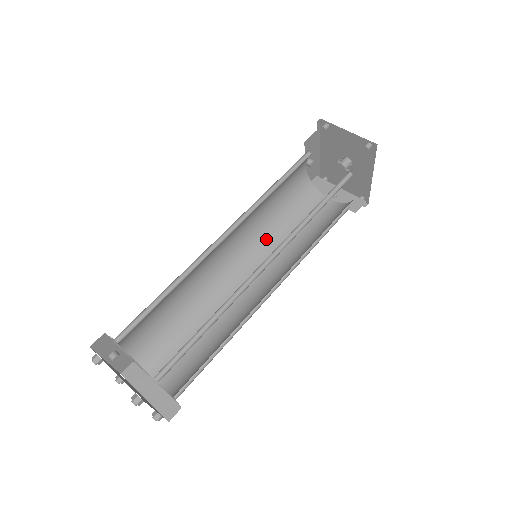
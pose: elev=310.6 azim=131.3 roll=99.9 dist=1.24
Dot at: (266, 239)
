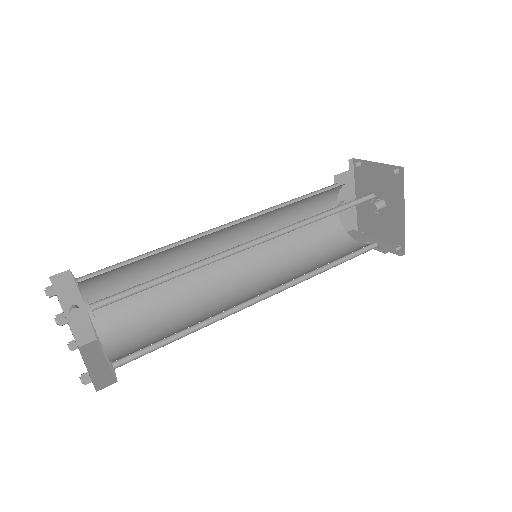
Dot at: (279, 262)
